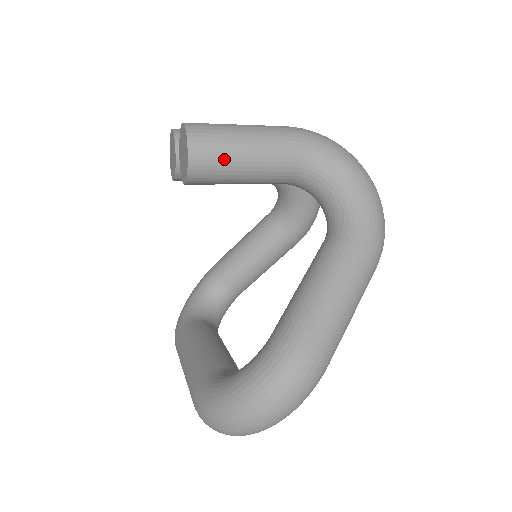
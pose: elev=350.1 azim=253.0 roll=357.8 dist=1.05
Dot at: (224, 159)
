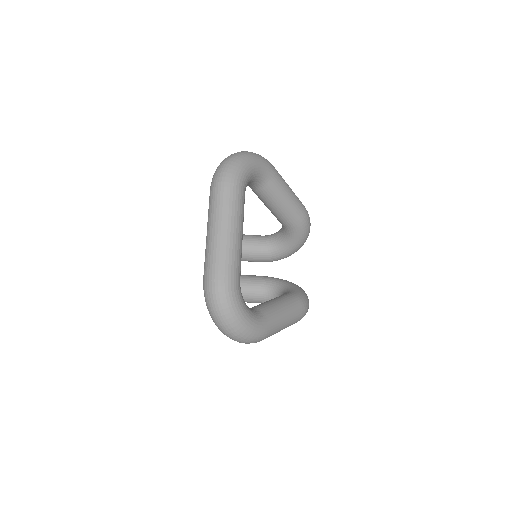
Dot at: occluded
